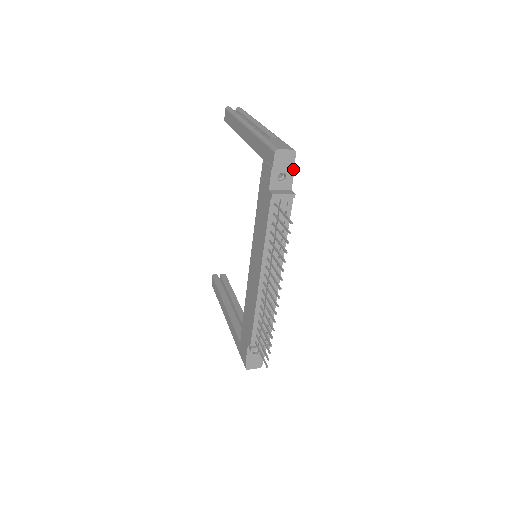
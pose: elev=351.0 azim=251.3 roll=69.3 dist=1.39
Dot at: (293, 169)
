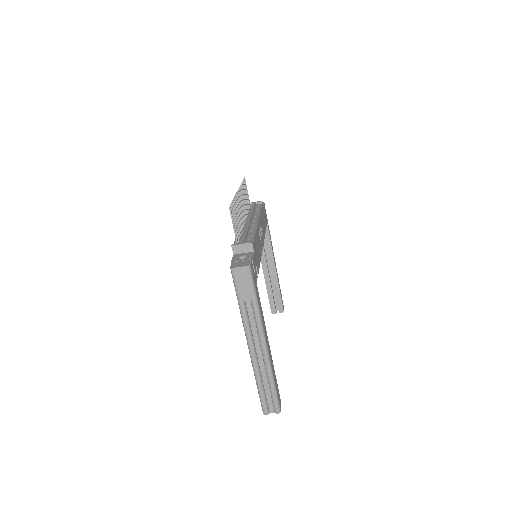
Dot at: occluded
